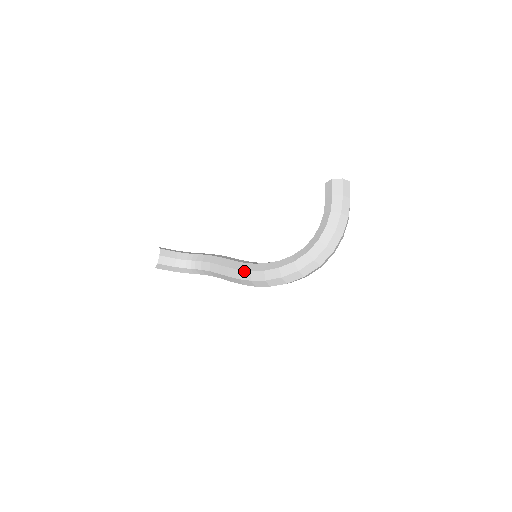
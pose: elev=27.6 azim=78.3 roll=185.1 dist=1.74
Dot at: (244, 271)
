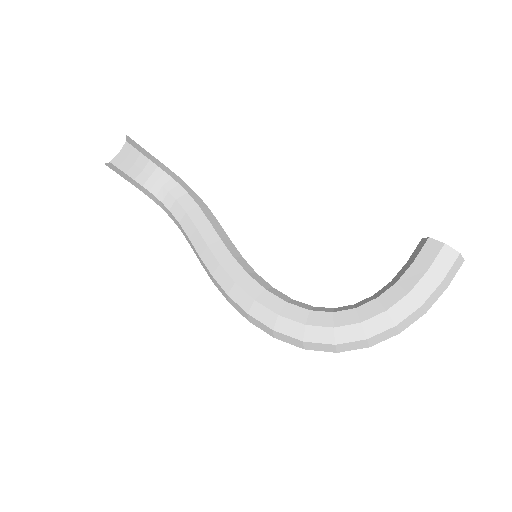
Dot at: (226, 273)
